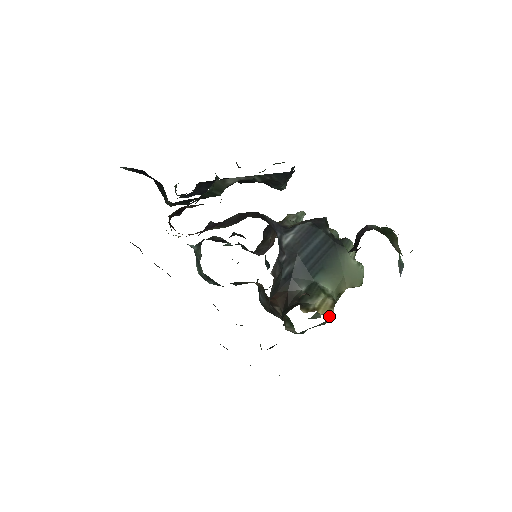
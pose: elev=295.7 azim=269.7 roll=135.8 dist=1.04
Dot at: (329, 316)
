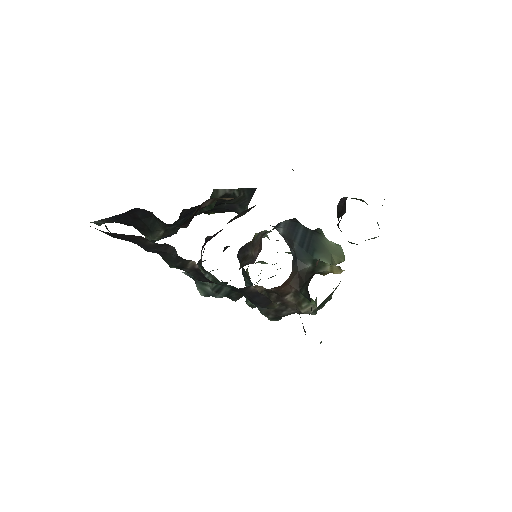
Dot at: occluded
